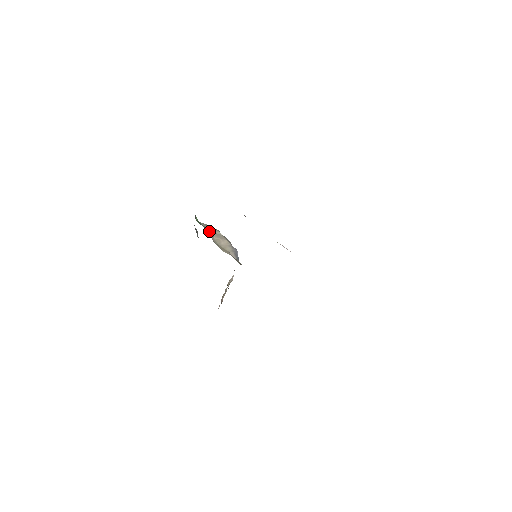
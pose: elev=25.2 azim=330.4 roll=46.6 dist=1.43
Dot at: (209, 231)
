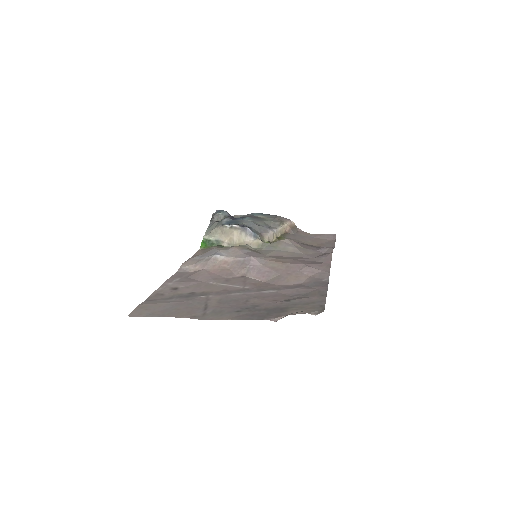
Dot at: (219, 240)
